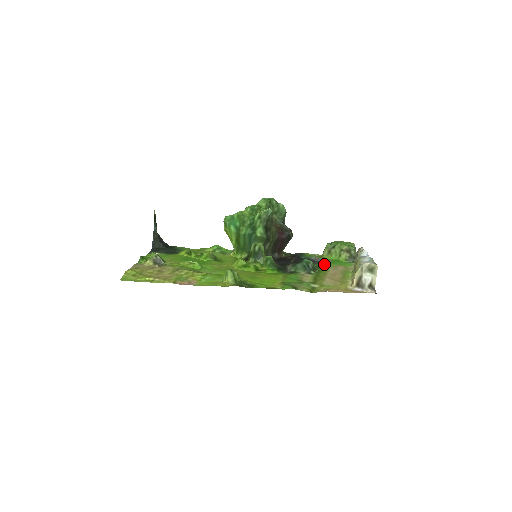
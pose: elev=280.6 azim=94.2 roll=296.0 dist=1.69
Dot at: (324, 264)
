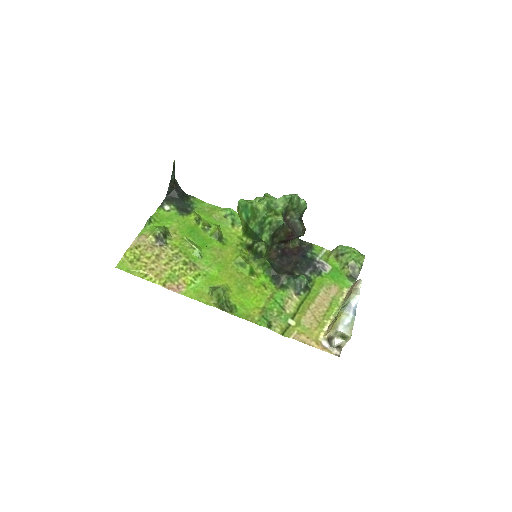
Dot at: (322, 276)
